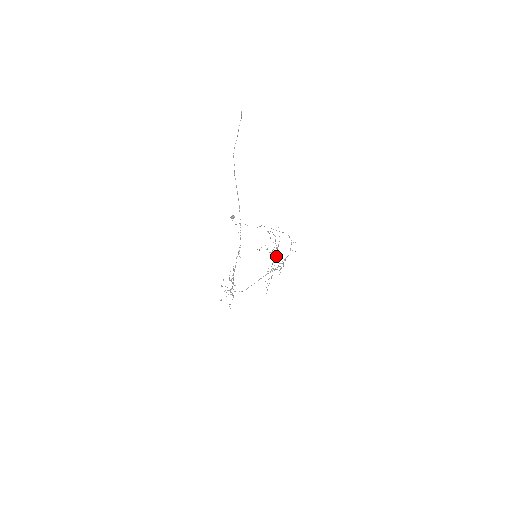
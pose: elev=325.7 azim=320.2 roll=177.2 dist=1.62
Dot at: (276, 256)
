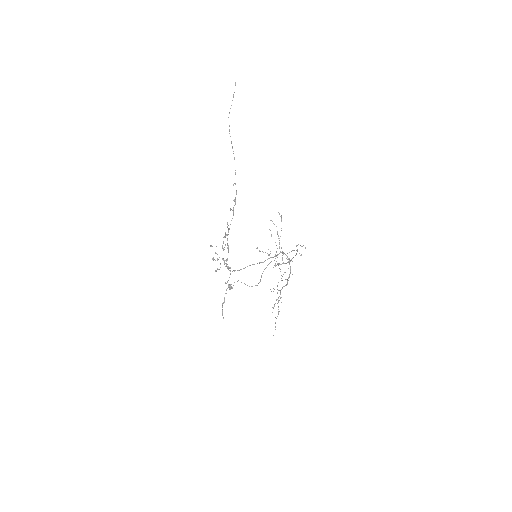
Dot at: (280, 251)
